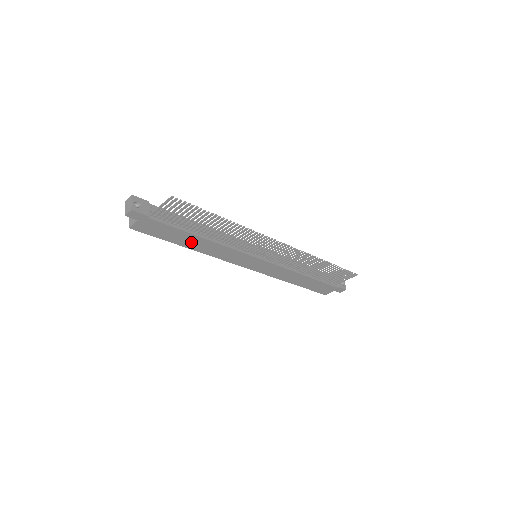
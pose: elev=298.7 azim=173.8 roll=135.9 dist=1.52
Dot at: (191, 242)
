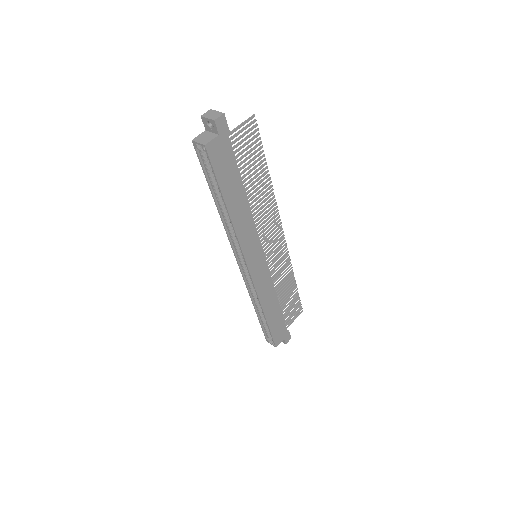
Dot at: (235, 199)
